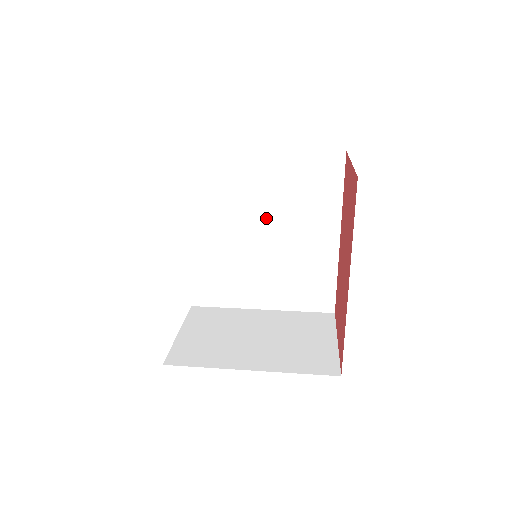
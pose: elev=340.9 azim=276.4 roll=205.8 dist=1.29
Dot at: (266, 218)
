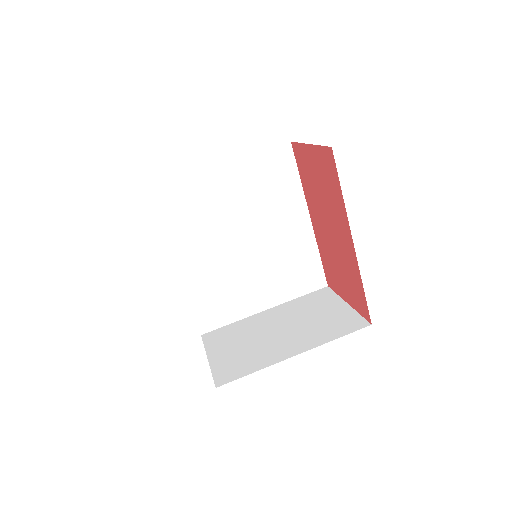
Dot at: (243, 225)
